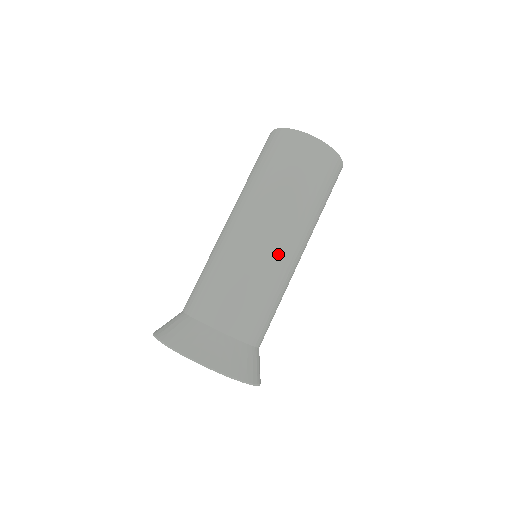
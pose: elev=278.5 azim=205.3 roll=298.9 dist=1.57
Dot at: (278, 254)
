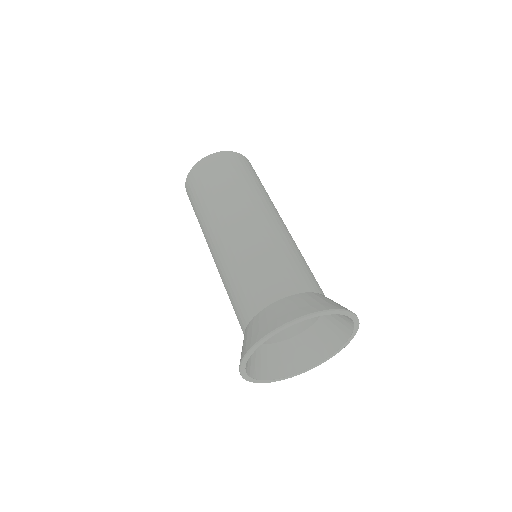
Dot at: occluded
